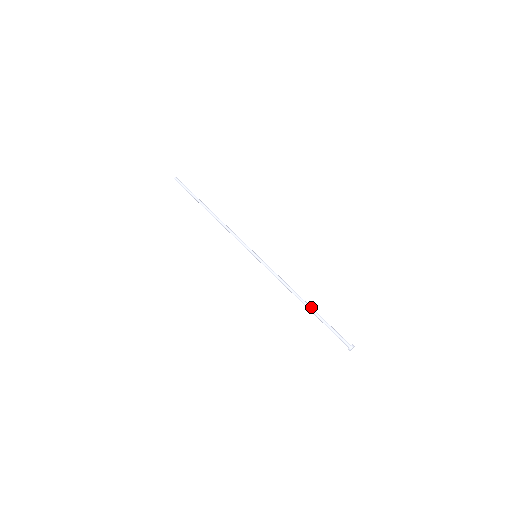
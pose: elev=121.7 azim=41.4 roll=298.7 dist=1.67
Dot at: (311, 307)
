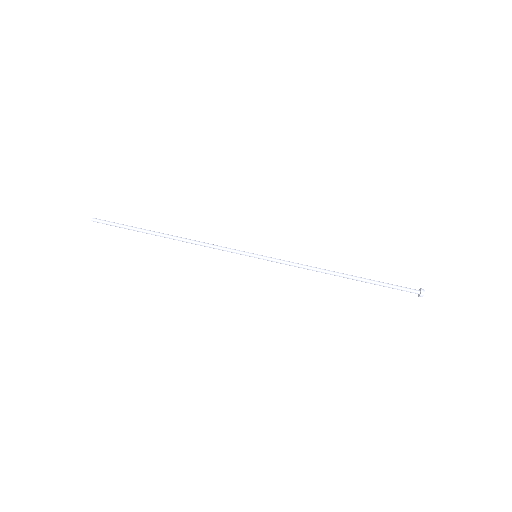
Dot at: (354, 276)
